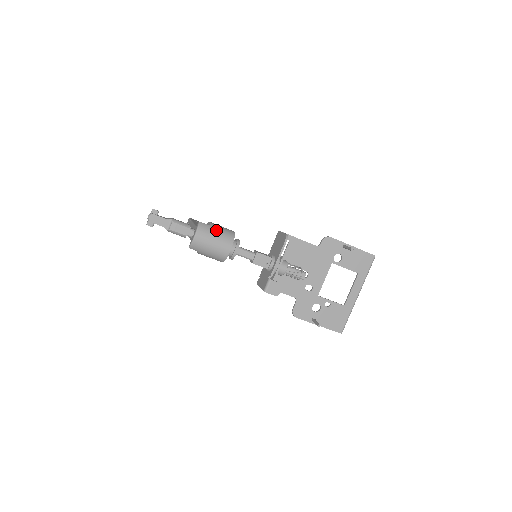
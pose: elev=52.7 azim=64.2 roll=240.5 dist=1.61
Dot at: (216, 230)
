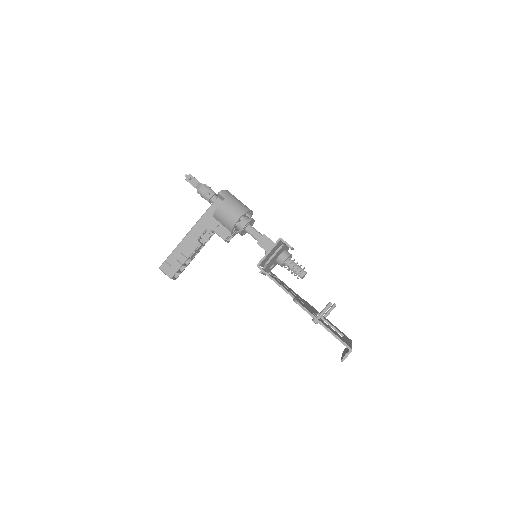
Dot at: occluded
